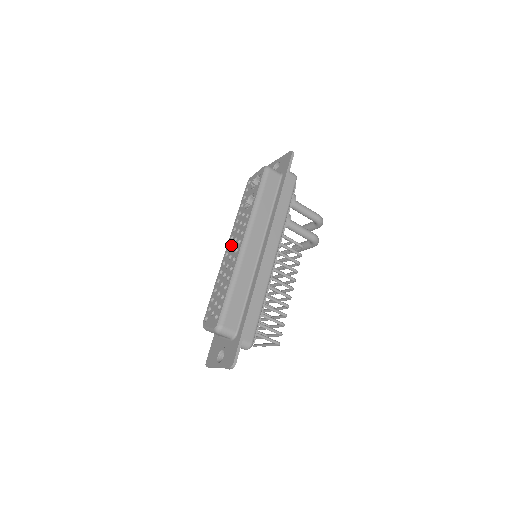
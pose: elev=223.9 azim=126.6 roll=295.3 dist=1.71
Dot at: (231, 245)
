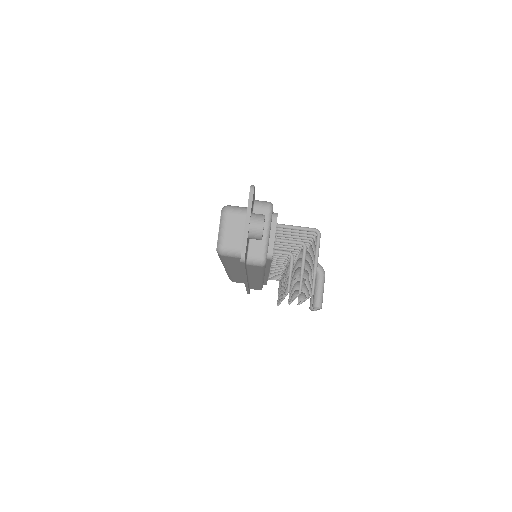
Dot at: occluded
